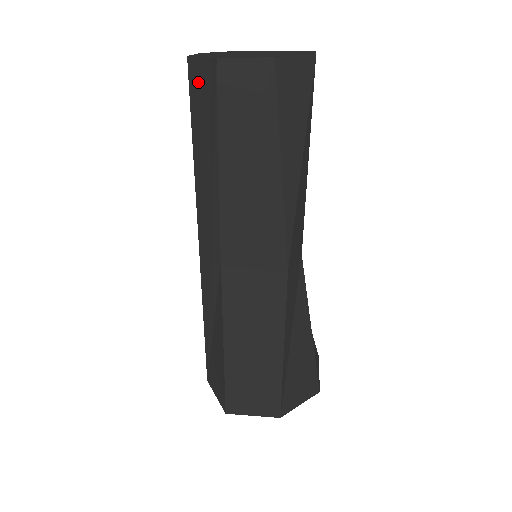
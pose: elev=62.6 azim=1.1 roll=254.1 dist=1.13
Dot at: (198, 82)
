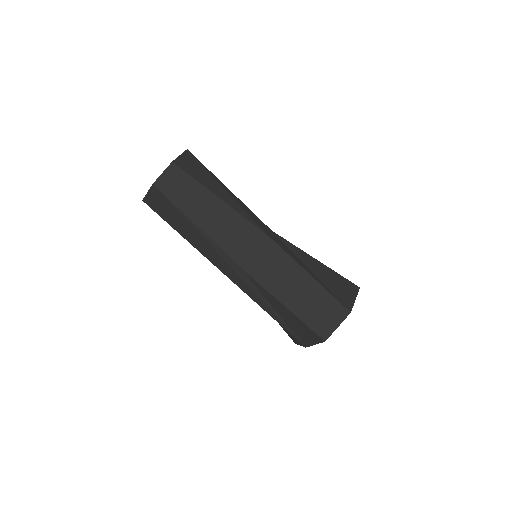
Dot at: (155, 203)
